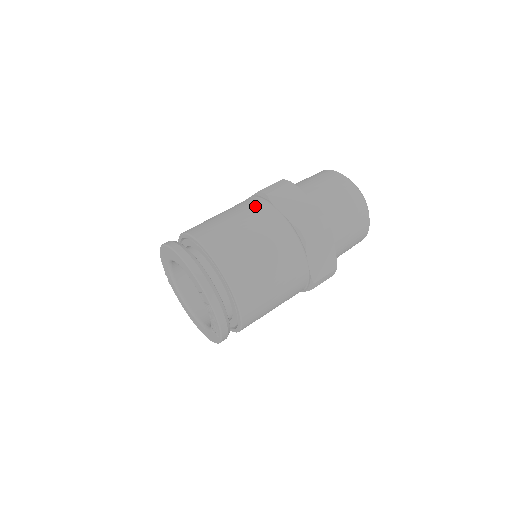
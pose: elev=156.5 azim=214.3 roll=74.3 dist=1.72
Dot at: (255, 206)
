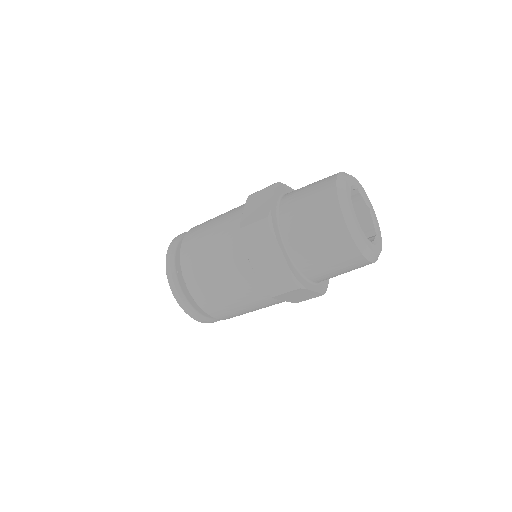
Dot at: (233, 248)
